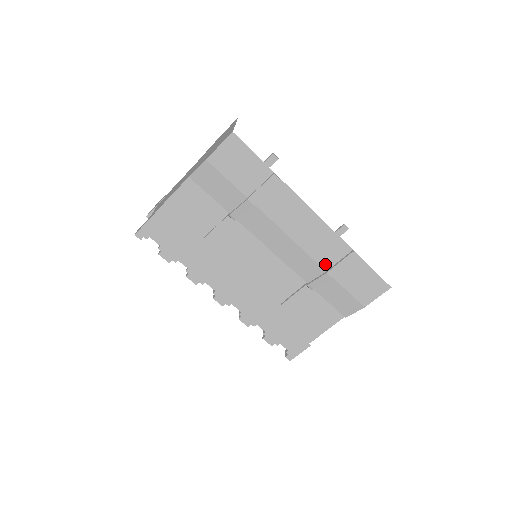
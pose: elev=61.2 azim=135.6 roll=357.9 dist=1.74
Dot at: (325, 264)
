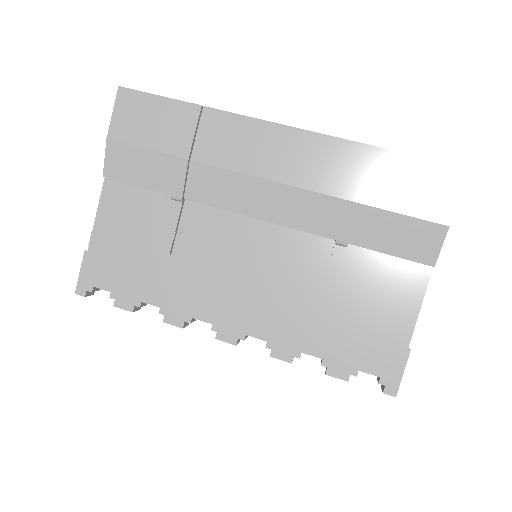
Dot at: (337, 190)
